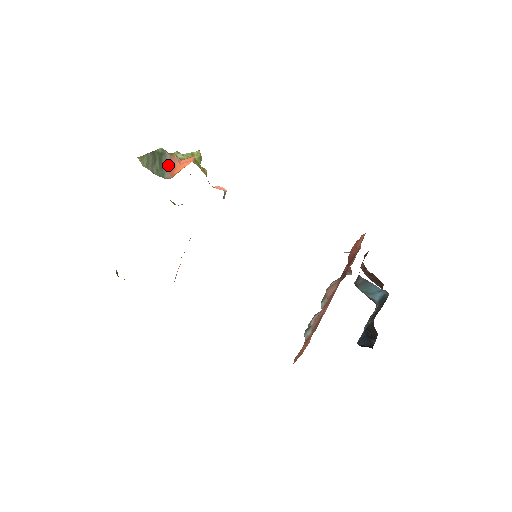
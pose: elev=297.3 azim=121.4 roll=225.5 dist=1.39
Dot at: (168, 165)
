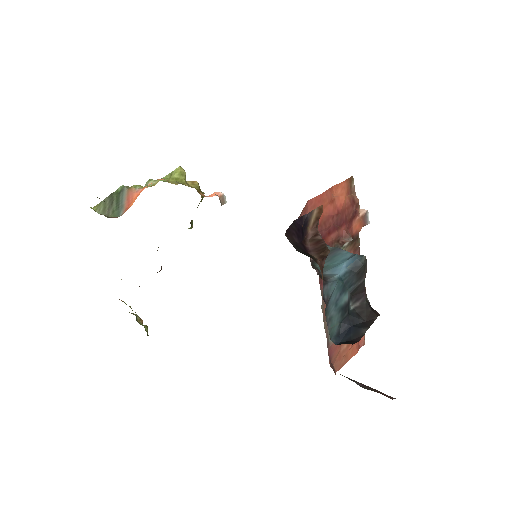
Dot at: (125, 201)
